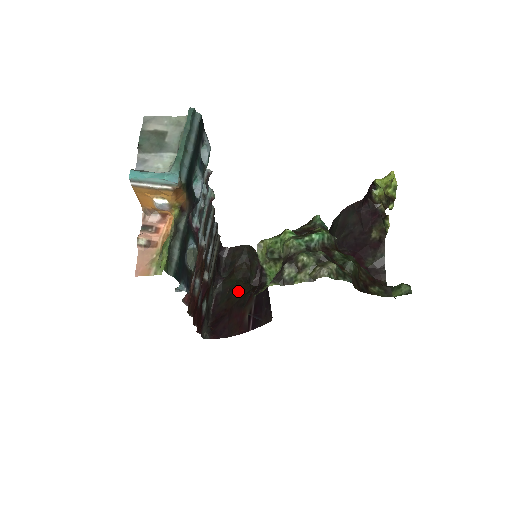
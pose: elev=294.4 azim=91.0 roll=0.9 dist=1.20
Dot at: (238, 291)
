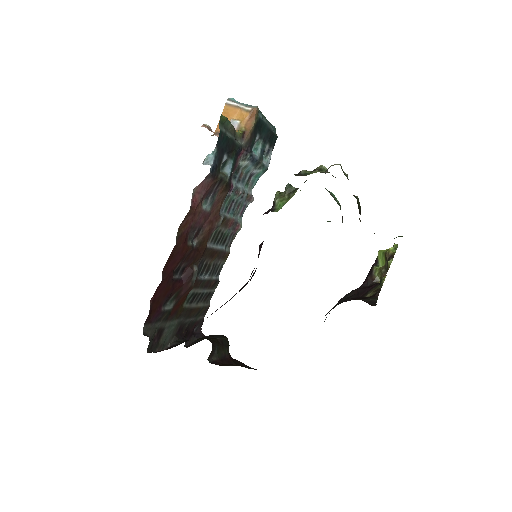
Dot at: occluded
